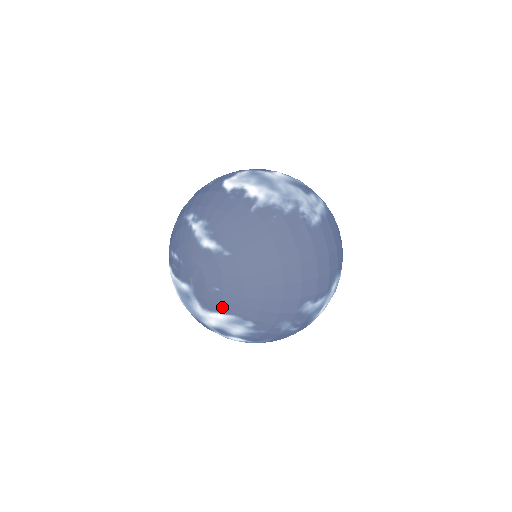
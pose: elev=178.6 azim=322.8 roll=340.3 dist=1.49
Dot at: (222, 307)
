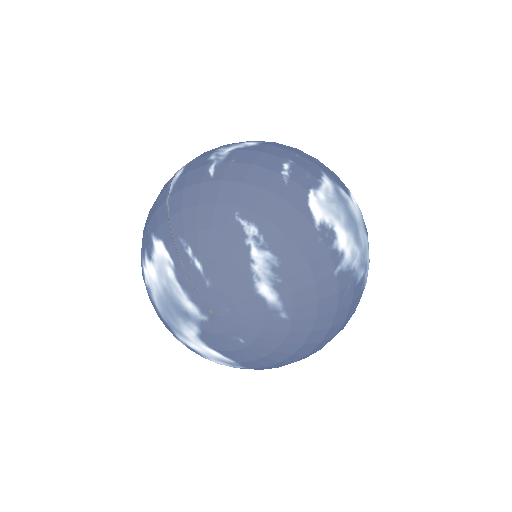
Dot at: (229, 353)
